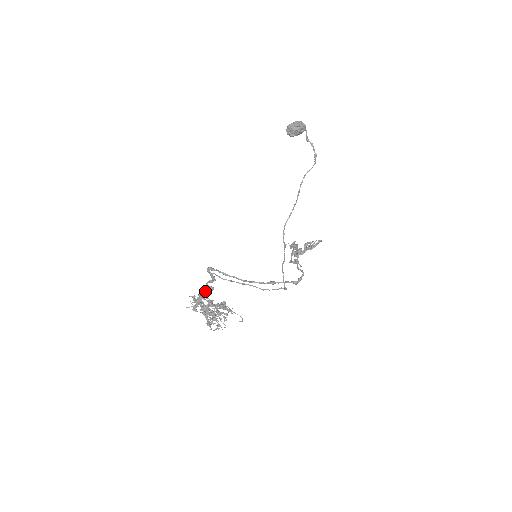
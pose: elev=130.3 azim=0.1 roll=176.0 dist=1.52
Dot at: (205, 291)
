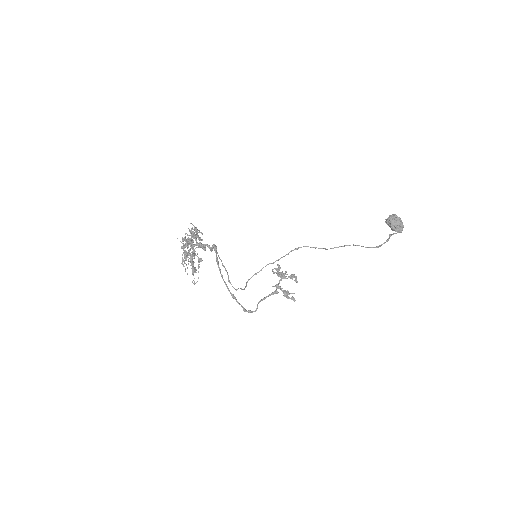
Dot at: (200, 243)
